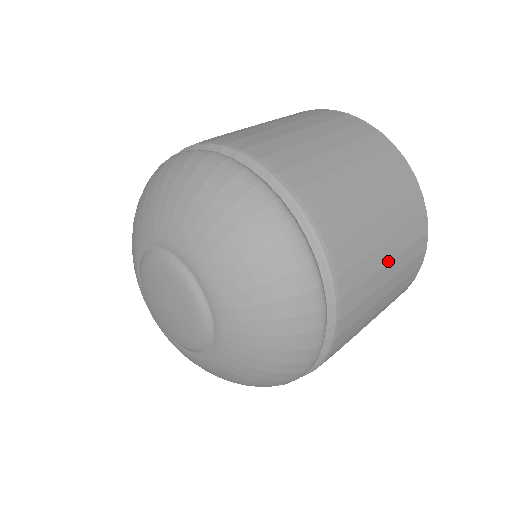
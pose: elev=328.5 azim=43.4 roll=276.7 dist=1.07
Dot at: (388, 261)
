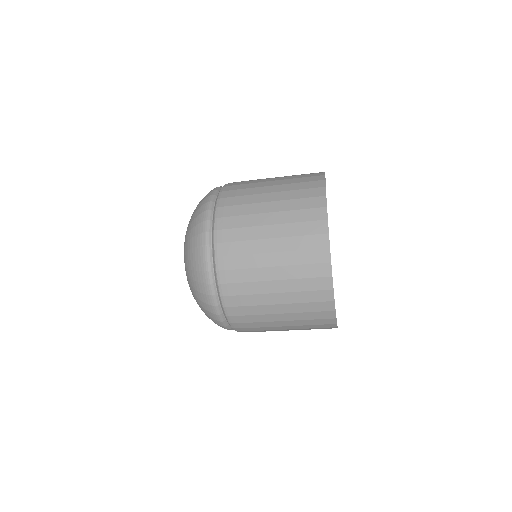
Dot at: (269, 201)
